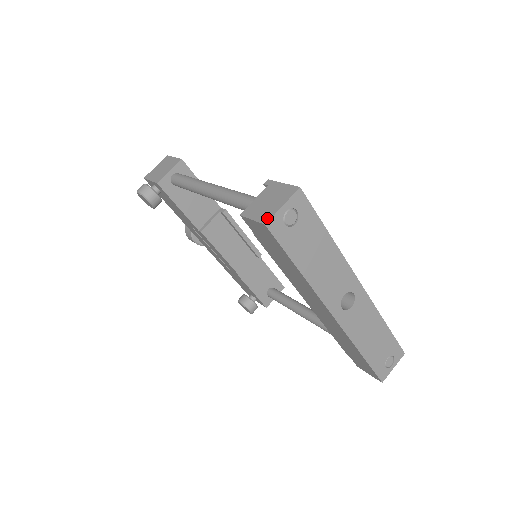
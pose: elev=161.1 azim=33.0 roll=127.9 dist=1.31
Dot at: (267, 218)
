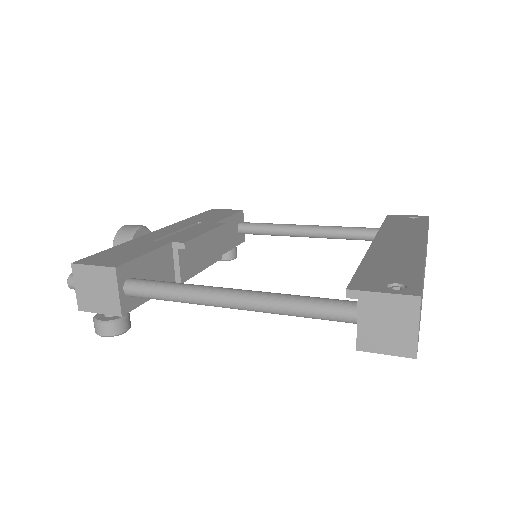
Dot at: (411, 350)
